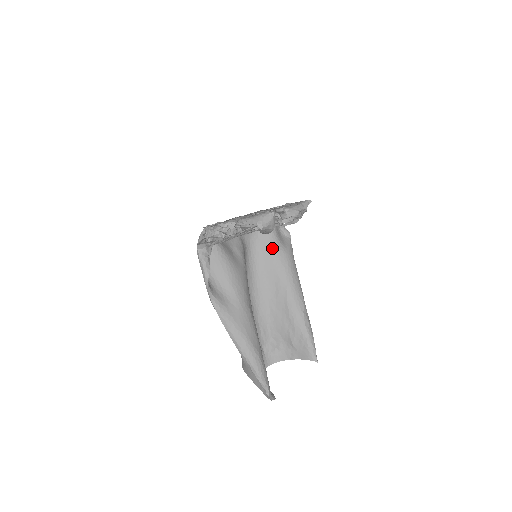
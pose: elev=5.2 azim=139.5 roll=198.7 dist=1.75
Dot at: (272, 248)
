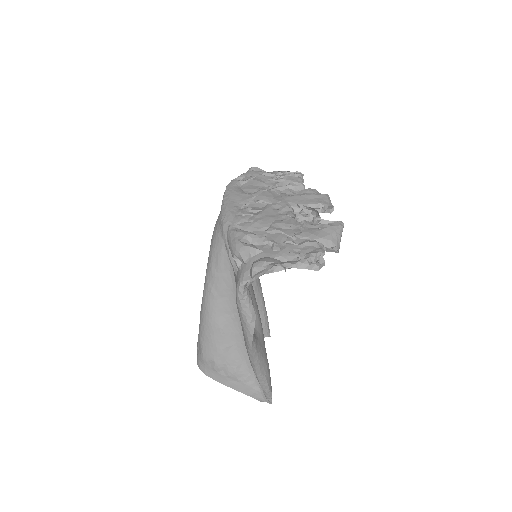
Dot at: occluded
